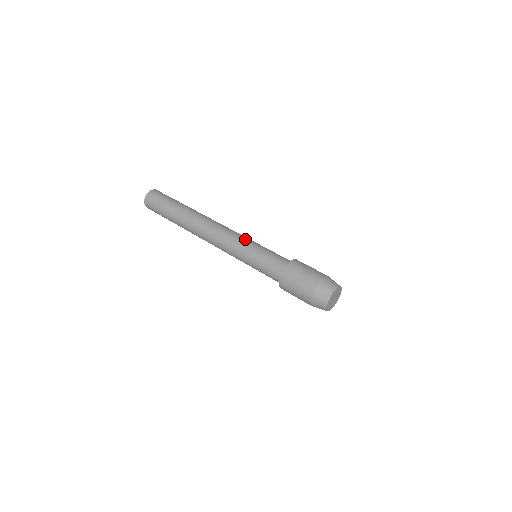
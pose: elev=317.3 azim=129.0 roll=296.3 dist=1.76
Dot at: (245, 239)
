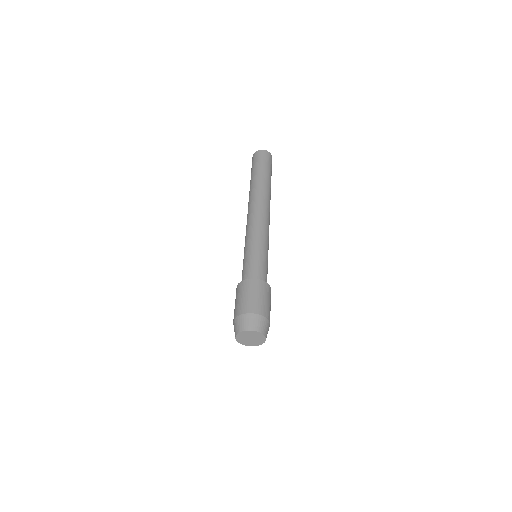
Dot at: (256, 235)
